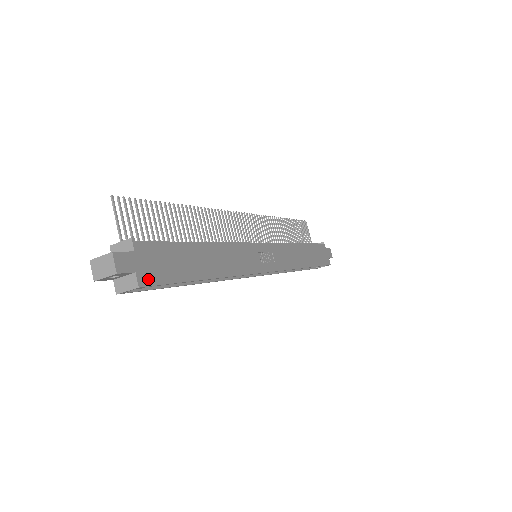
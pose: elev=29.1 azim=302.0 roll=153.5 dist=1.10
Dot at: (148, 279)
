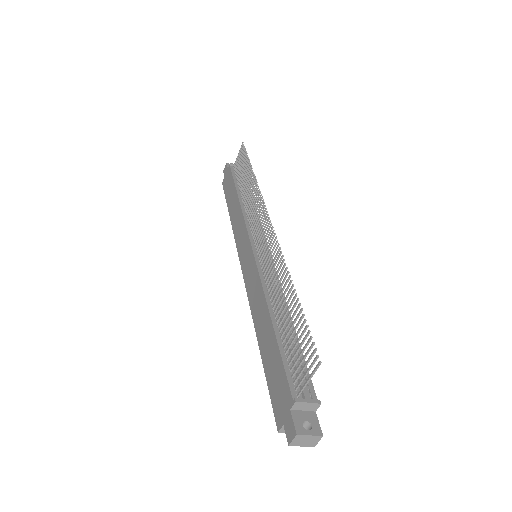
Dot at: occluded
